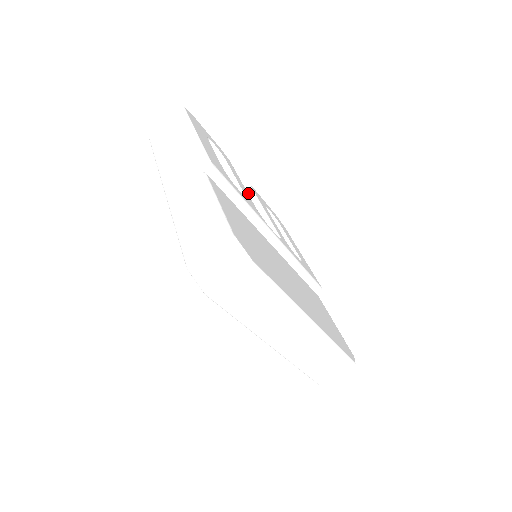
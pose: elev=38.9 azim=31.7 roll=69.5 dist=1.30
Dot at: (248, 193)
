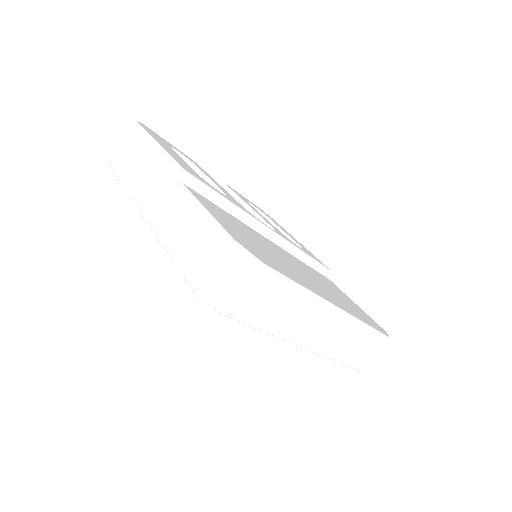
Dot at: occluded
